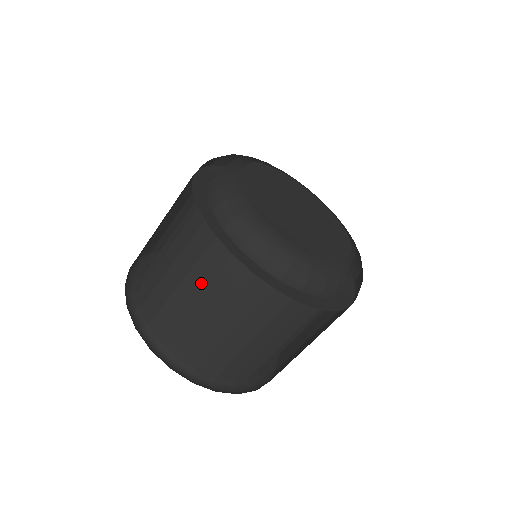
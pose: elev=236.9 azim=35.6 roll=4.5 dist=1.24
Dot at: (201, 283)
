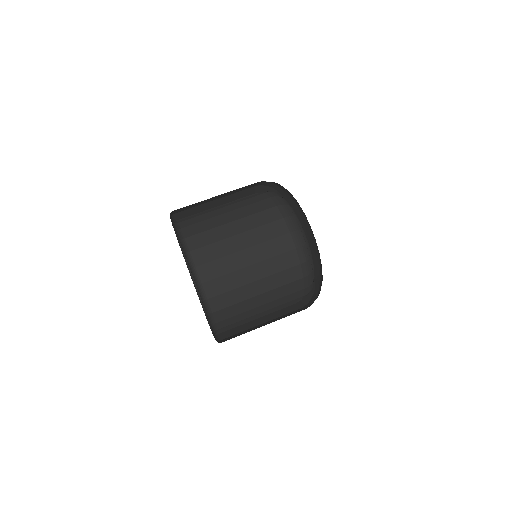
Dot at: (234, 208)
